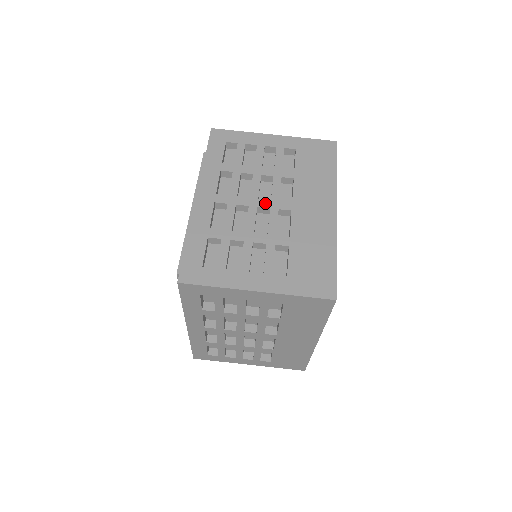
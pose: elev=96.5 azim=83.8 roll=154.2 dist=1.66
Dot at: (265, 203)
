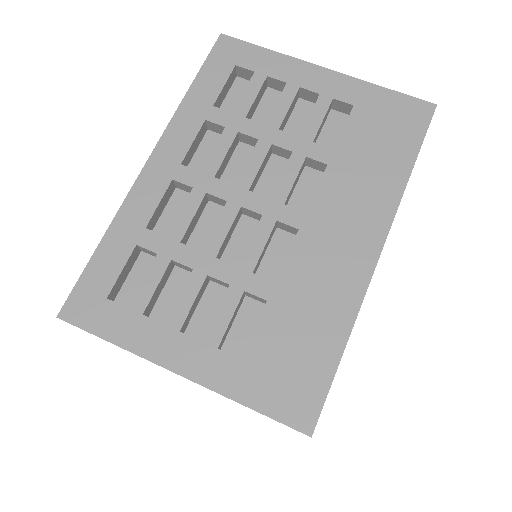
Dot at: occluded
